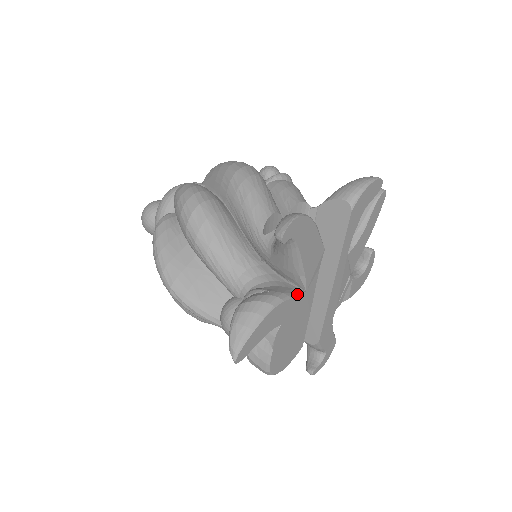
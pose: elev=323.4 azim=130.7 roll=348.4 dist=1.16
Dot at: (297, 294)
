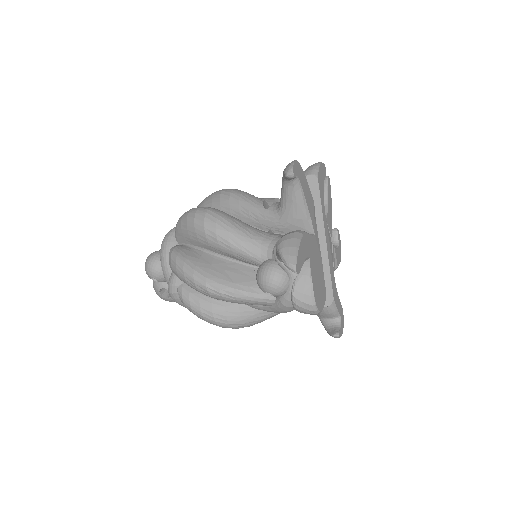
Dot at: (310, 234)
